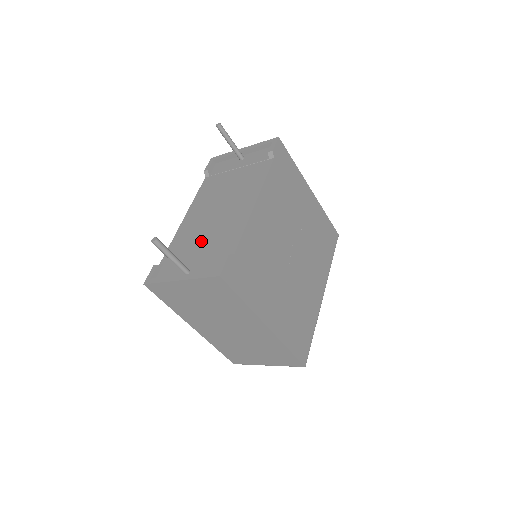
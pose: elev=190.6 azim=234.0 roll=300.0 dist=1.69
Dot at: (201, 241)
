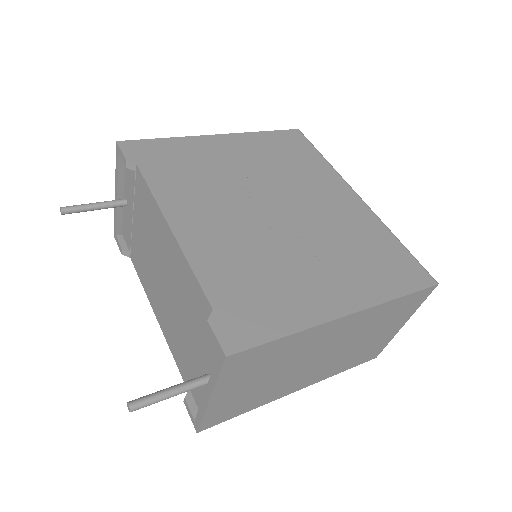
Dot at: (184, 328)
